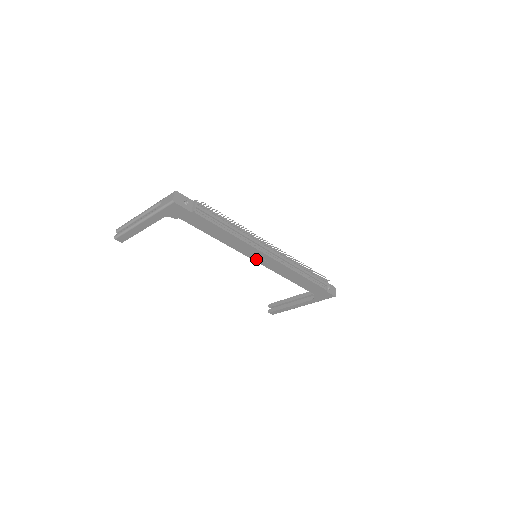
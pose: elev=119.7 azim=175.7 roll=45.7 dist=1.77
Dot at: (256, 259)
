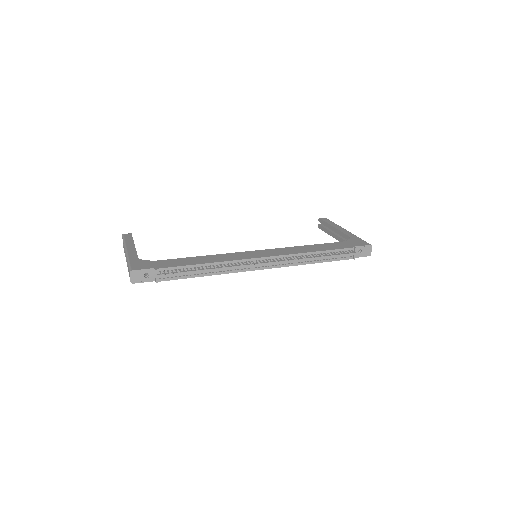
Dot at: occluded
